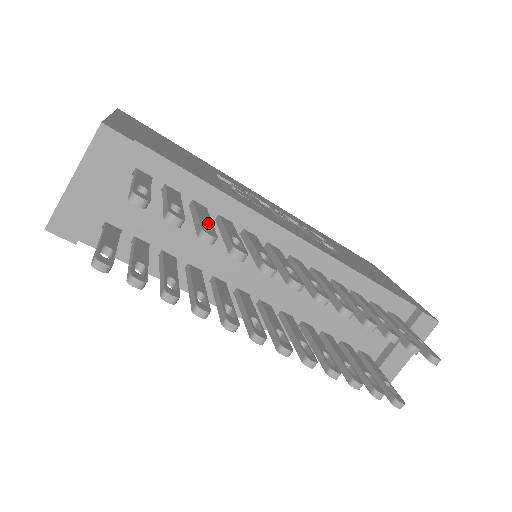
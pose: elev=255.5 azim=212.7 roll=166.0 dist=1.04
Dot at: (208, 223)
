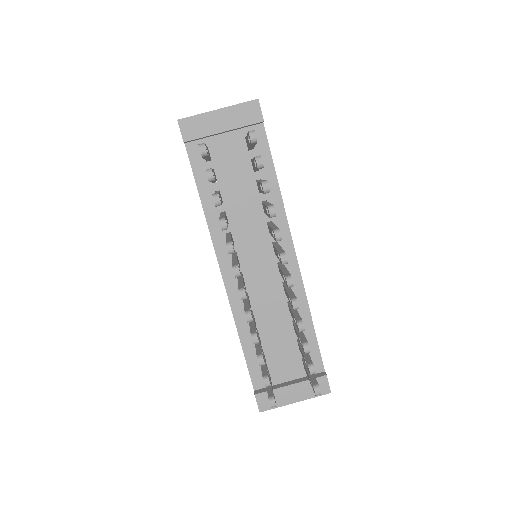
Dot at: occluded
